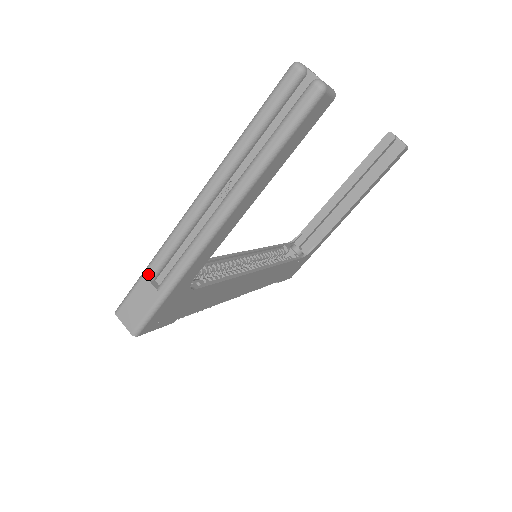
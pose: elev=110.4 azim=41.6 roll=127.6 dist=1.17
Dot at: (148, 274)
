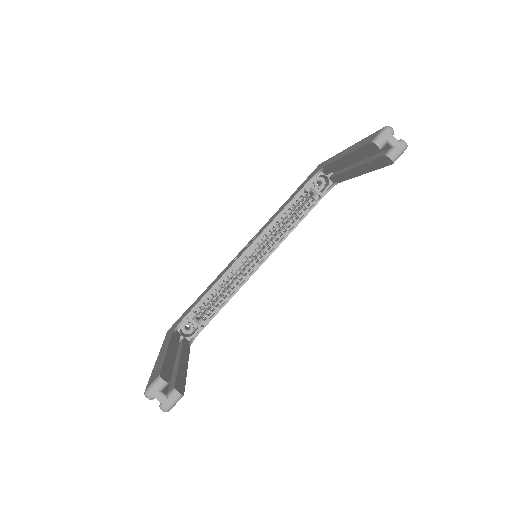
Dot at: occluded
